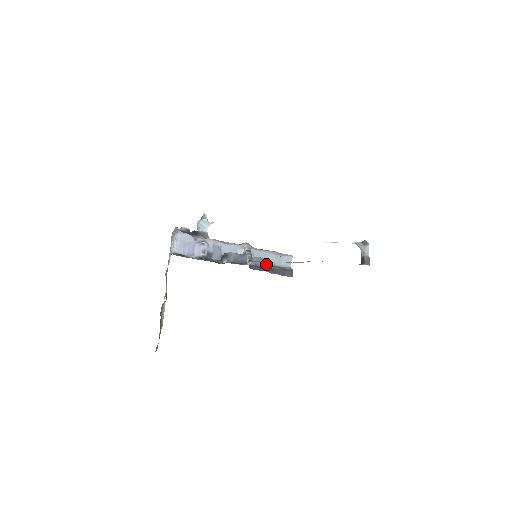
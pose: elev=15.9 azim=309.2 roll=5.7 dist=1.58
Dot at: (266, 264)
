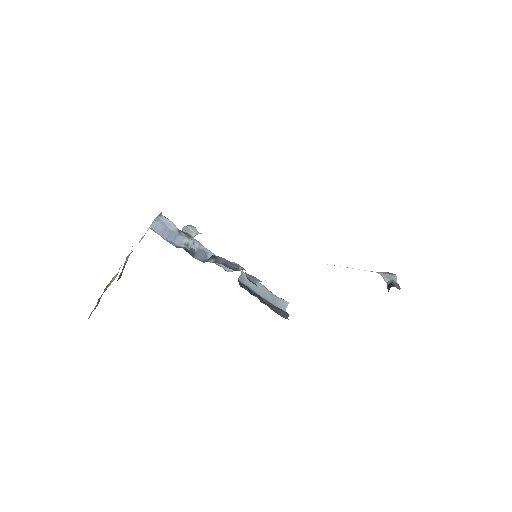
Dot at: (257, 294)
